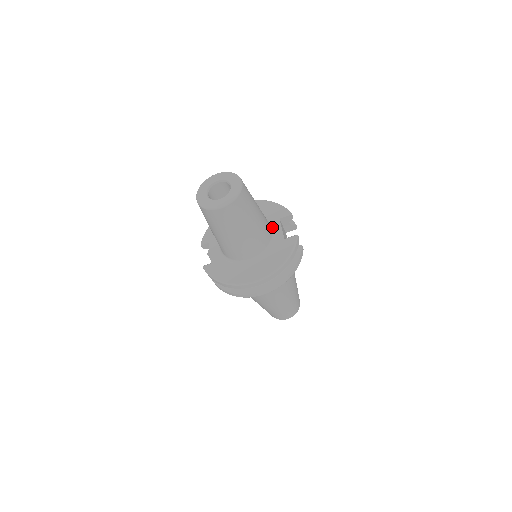
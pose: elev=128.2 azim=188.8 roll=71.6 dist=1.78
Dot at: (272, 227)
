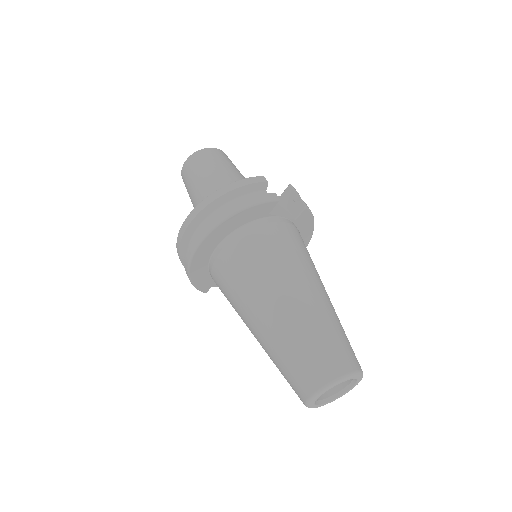
Dot at: occluded
